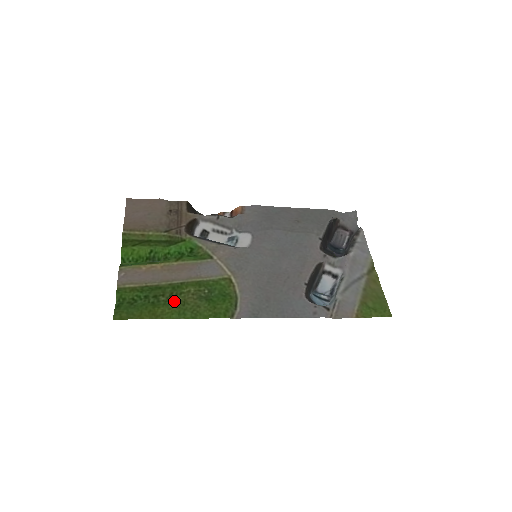
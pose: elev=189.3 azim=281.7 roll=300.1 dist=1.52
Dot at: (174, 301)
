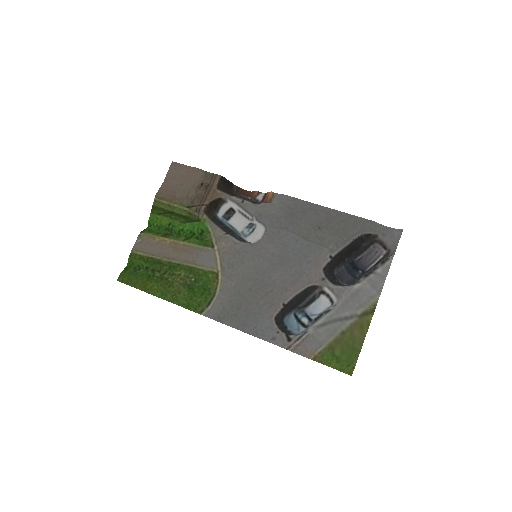
Dot at: (164, 280)
